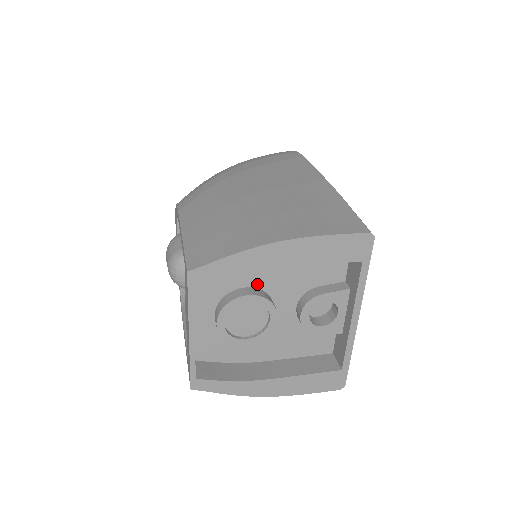
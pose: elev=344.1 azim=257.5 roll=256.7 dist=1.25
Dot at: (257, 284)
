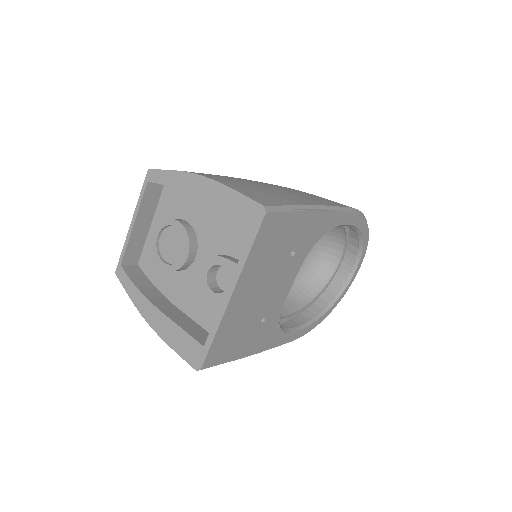
Dot at: (194, 223)
